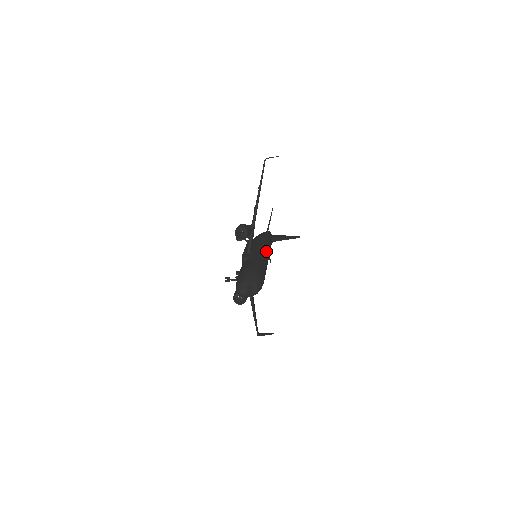
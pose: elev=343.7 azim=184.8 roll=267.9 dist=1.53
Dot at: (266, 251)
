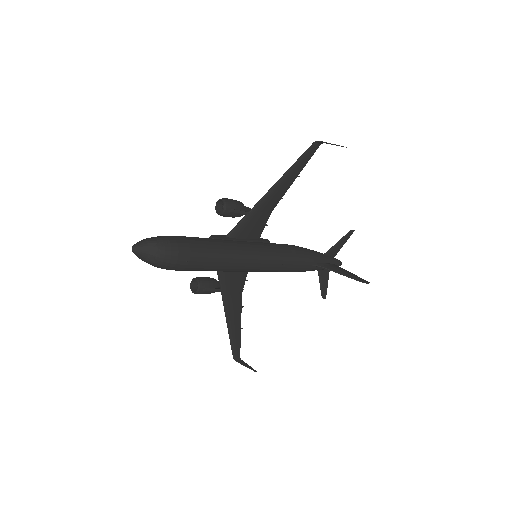
Dot at: (262, 253)
